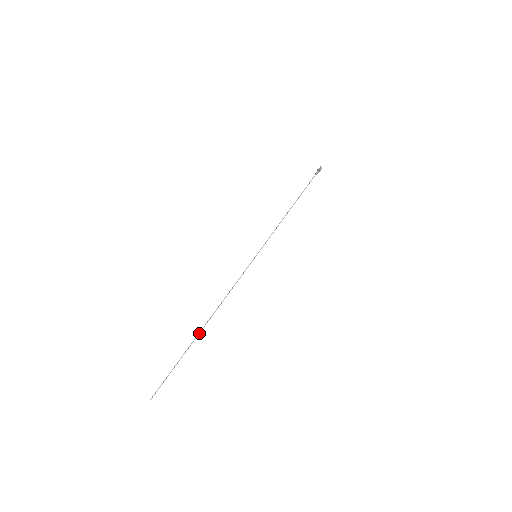
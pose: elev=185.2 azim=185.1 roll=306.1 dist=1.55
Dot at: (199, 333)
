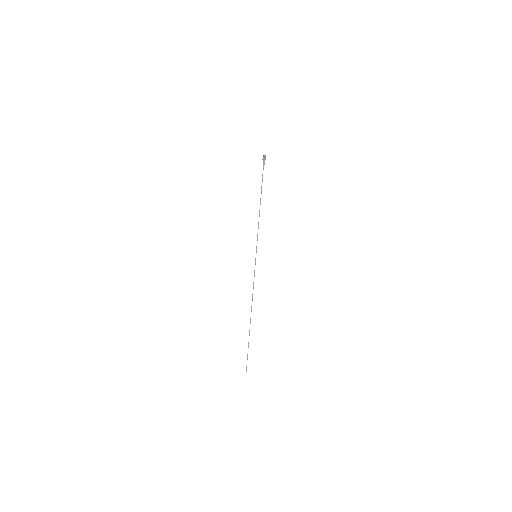
Dot at: occluded
